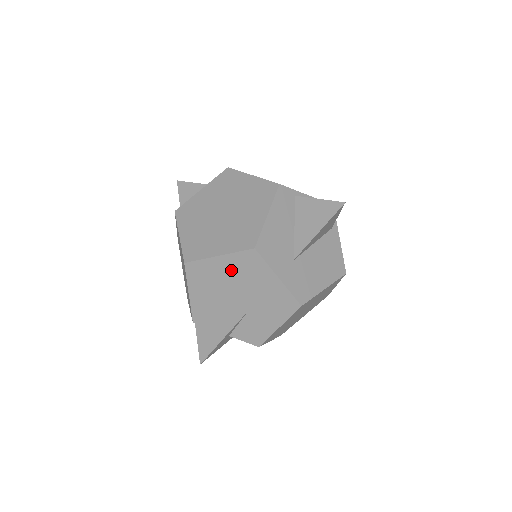
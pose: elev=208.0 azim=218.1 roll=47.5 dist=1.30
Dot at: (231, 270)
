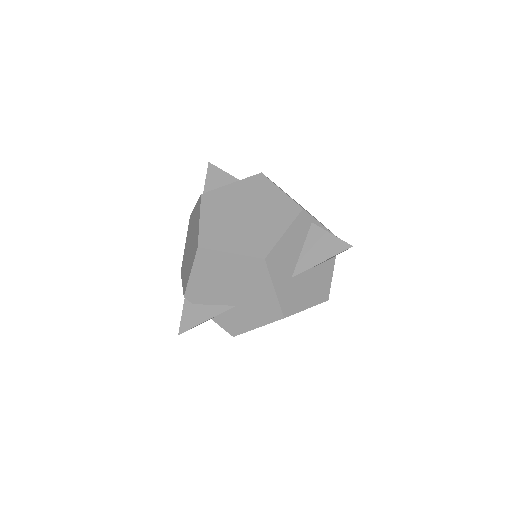
Dot at: (236, 268)
